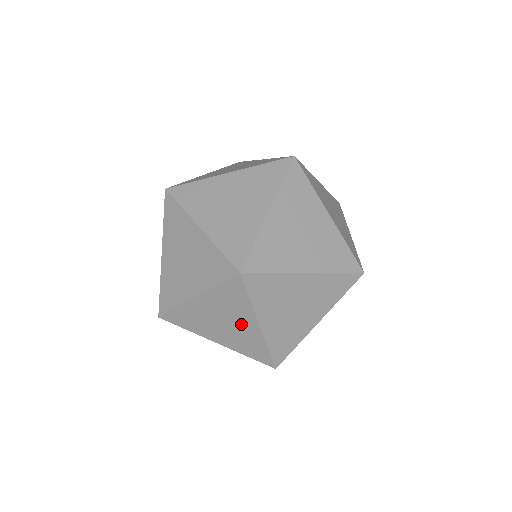
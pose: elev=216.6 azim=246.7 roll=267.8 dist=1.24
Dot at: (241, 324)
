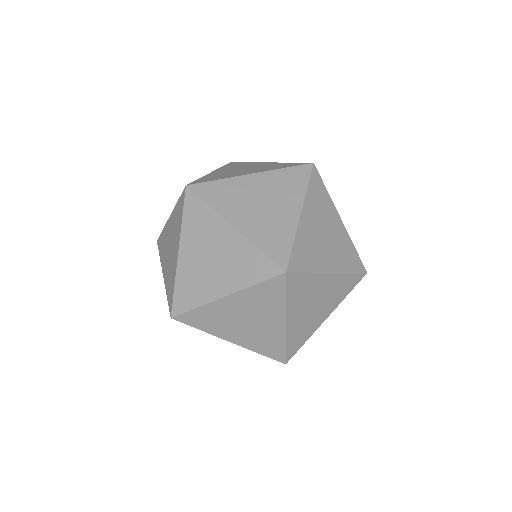
Dot at: (281, 208)
